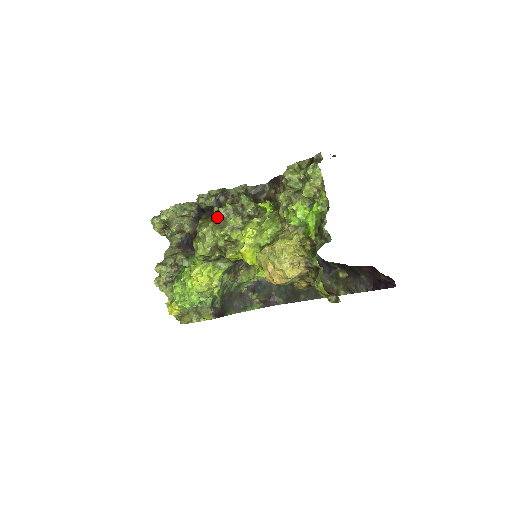
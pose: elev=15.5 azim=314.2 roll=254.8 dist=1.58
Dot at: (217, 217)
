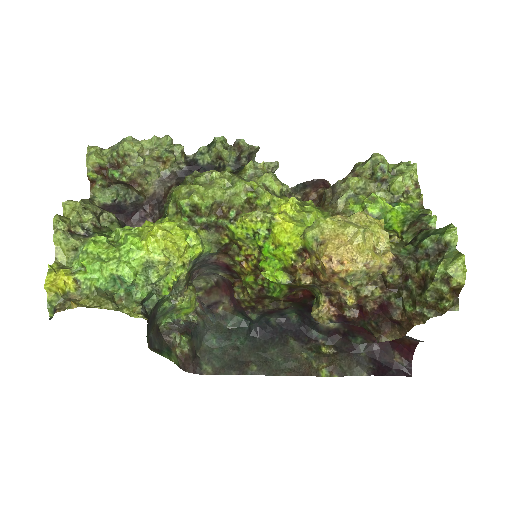
Dot at: (235, 174)
